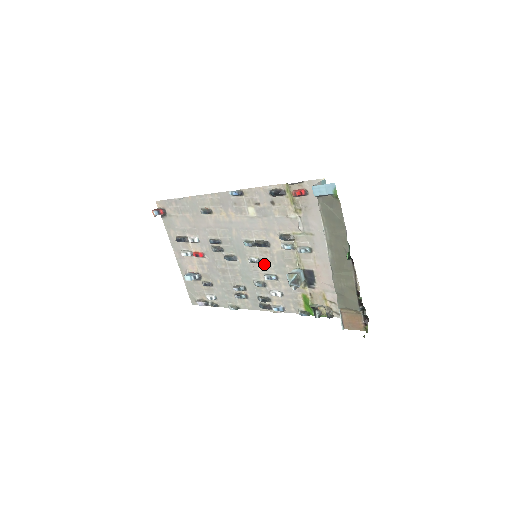
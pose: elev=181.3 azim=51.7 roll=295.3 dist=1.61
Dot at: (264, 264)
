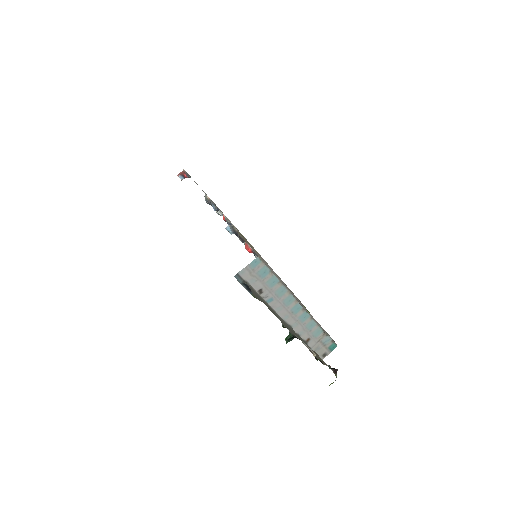
Dot at: occluded
